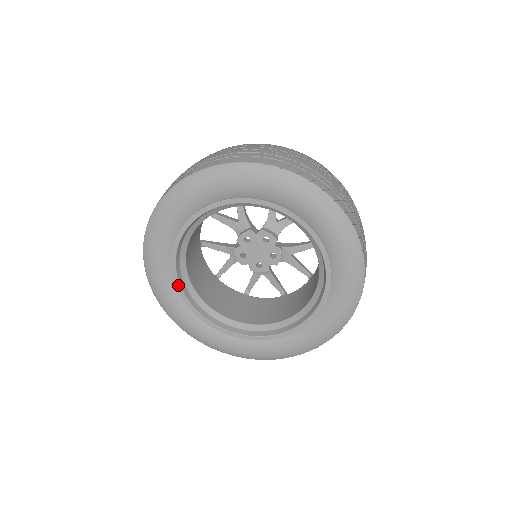
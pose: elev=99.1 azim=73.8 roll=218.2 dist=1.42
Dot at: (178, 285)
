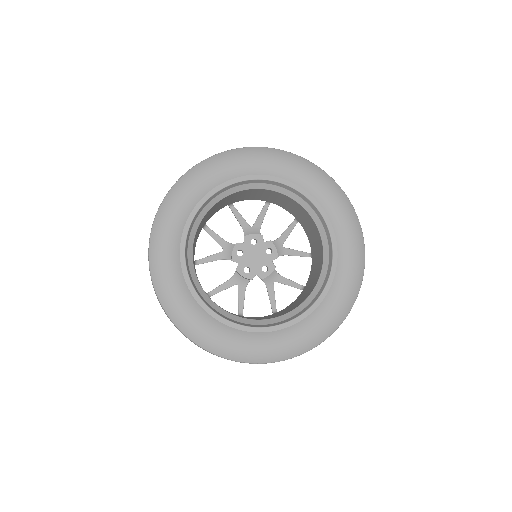
Dot at: (210, 311)
